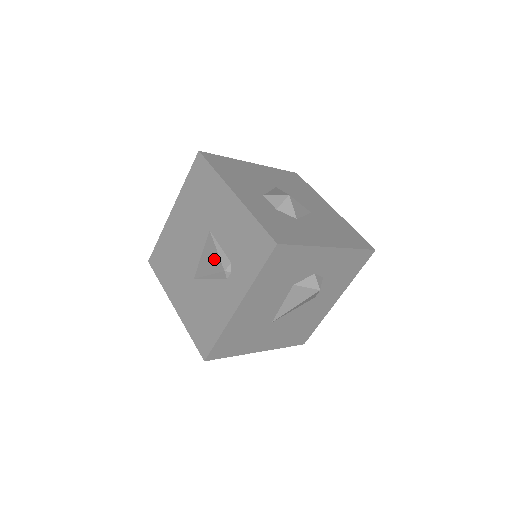
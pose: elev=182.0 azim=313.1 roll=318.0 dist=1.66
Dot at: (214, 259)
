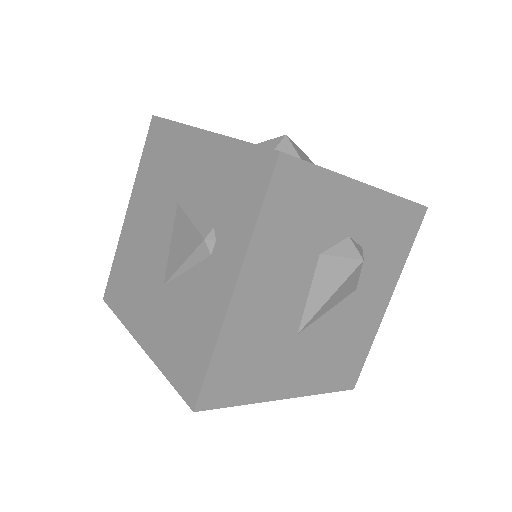
Dot at: (188, 235)
